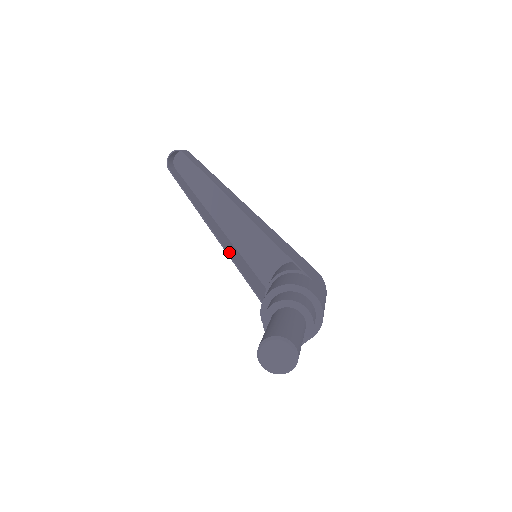
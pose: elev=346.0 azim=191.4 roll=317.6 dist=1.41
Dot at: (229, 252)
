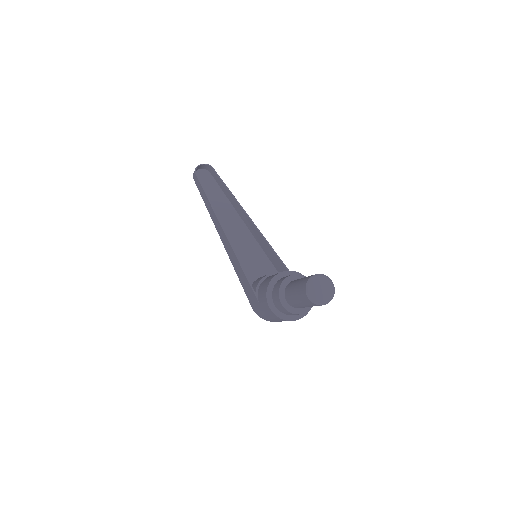
Dot at: (232, 247)
